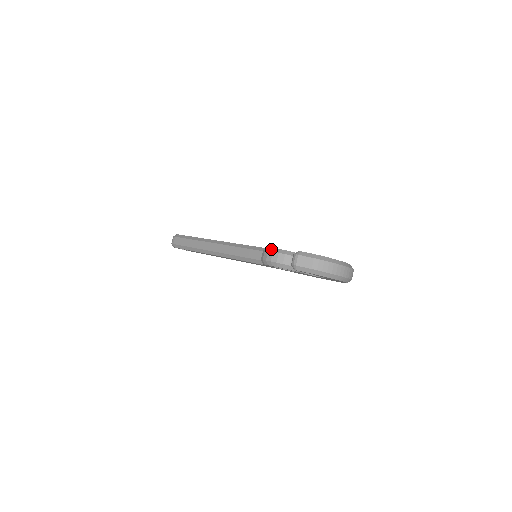
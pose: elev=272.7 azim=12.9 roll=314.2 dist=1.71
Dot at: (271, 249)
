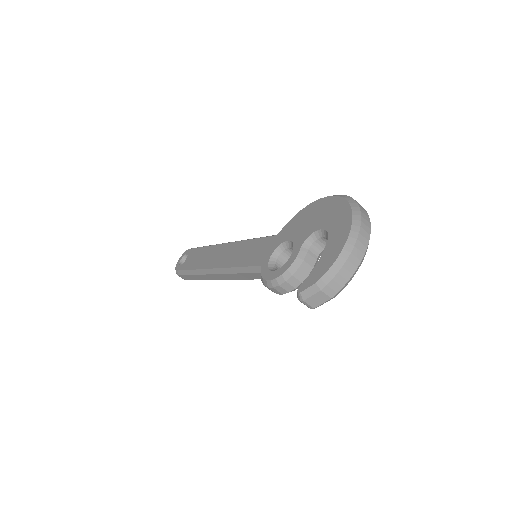
Dot at: (268, 284)
